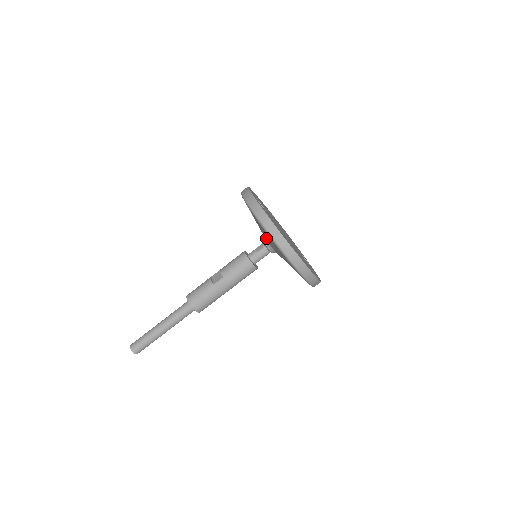
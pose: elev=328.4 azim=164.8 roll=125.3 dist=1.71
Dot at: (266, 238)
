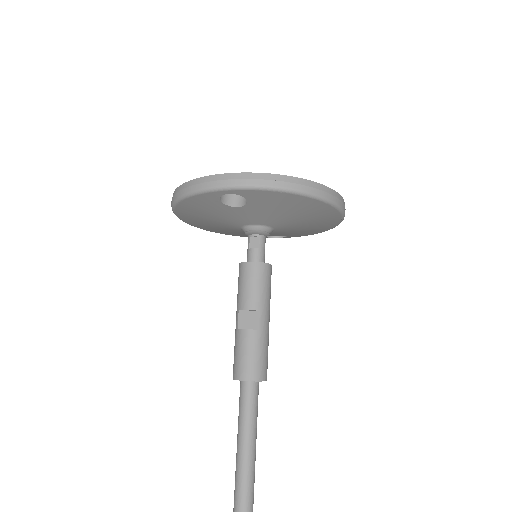
Dot at: (268, 218)
